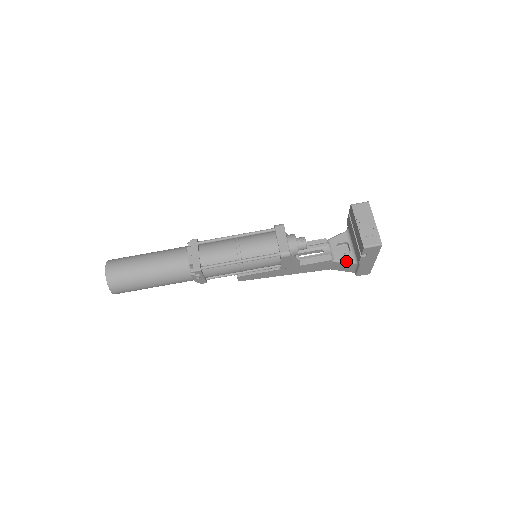
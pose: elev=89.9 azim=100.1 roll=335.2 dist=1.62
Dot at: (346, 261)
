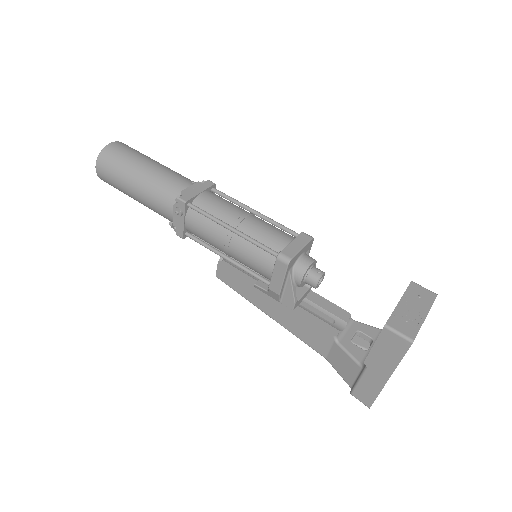
Dot at: (352, 354)
